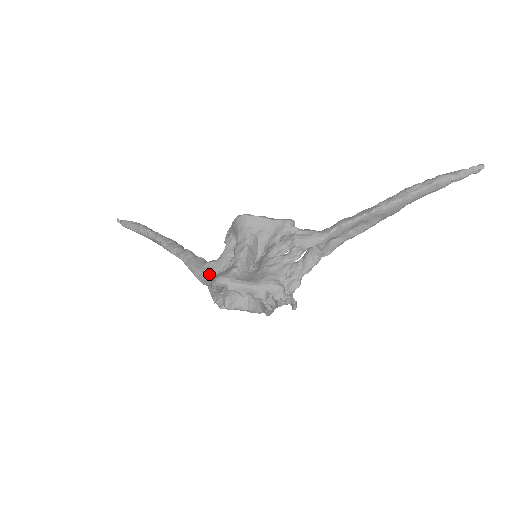
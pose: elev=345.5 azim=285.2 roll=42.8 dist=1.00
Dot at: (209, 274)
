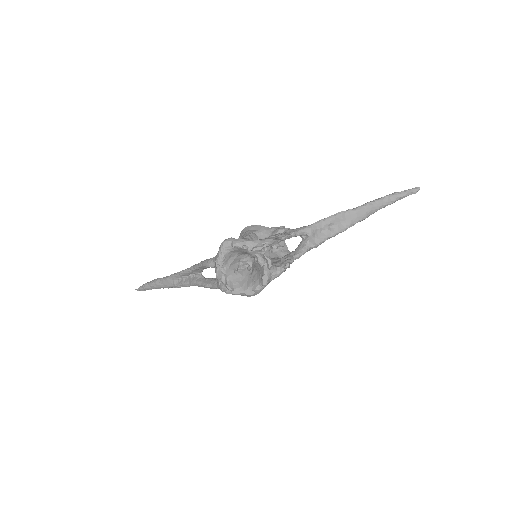
Dot at: occluded
